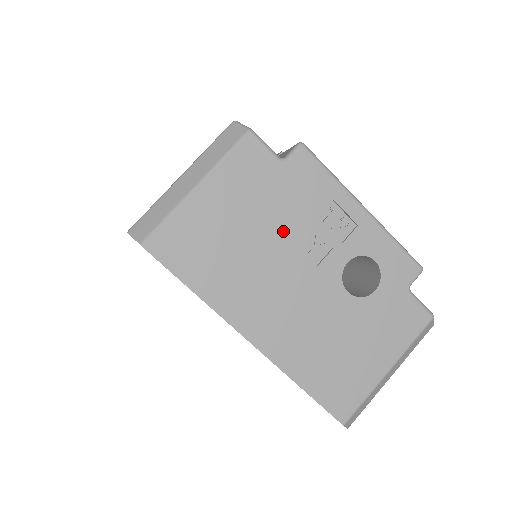
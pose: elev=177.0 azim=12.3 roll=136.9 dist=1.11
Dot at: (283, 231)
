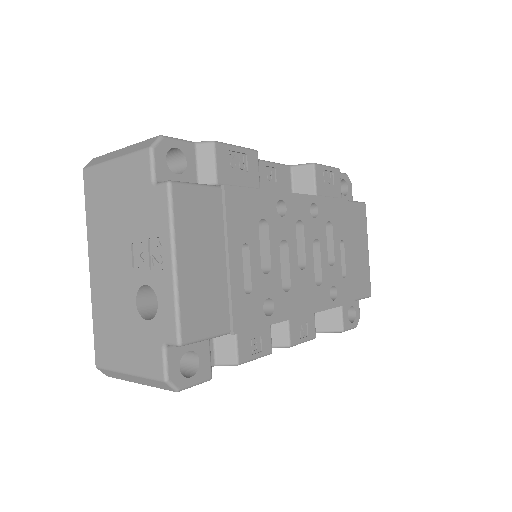
Dot at: (130, 227)
